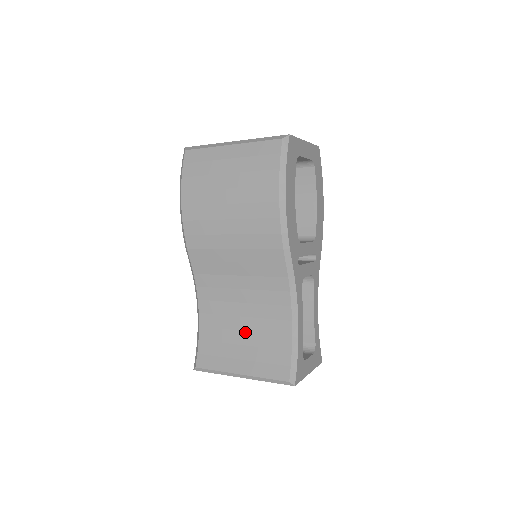
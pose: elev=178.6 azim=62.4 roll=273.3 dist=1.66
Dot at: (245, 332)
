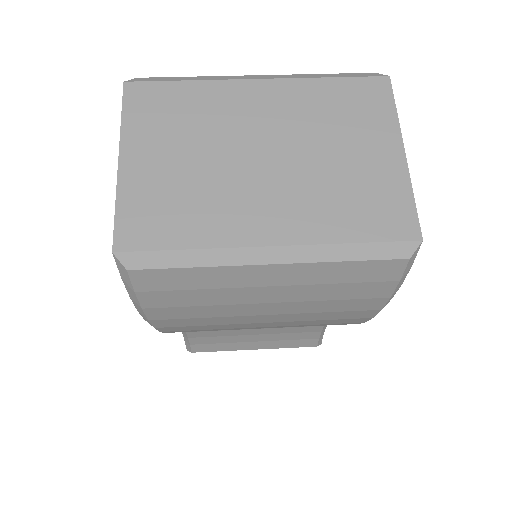
Dot at: (259, 329)
